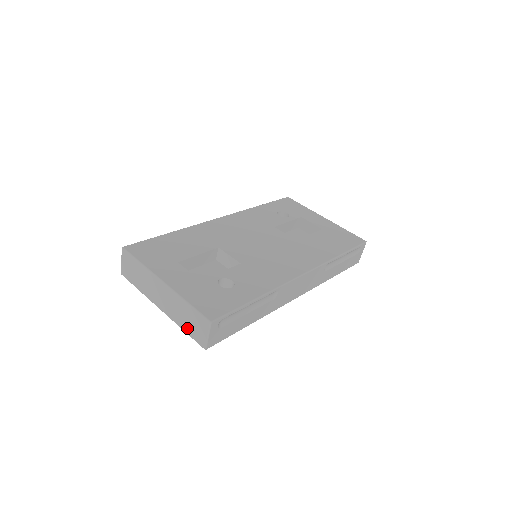
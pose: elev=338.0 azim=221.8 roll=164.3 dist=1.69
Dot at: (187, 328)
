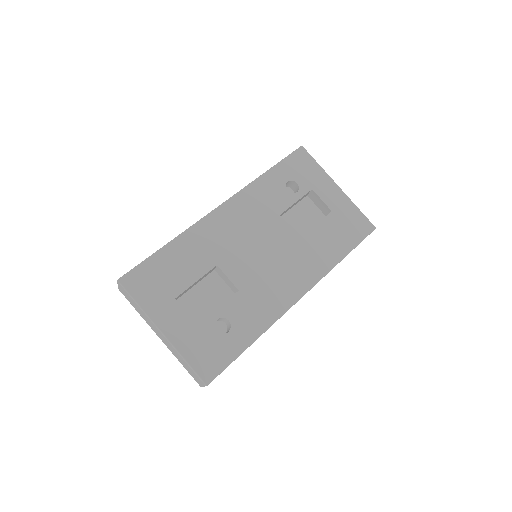
Dot at: (185, 367)
